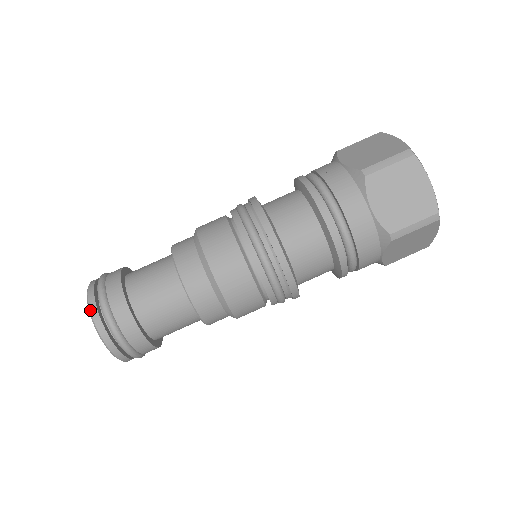
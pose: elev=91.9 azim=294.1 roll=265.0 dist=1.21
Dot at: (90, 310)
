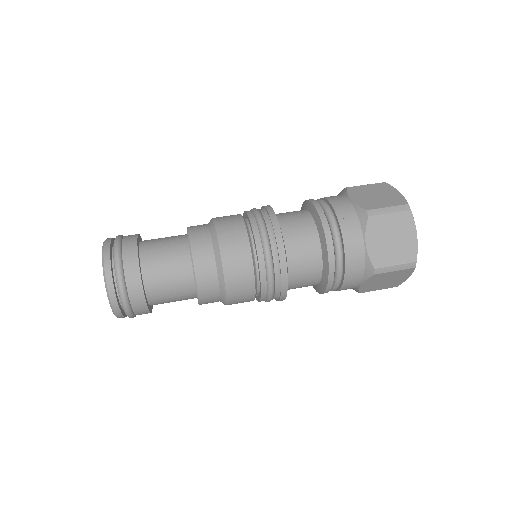
Dot at: (106, 239)
